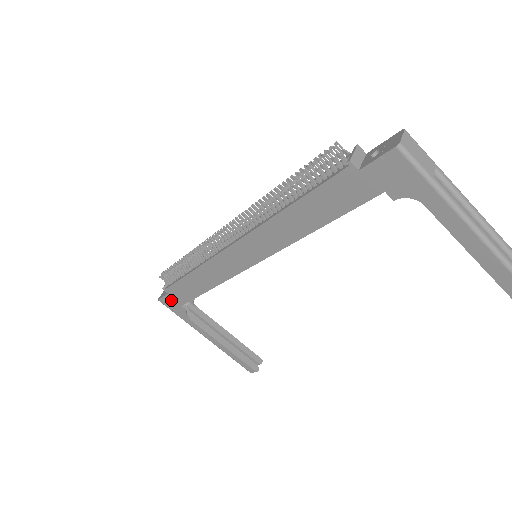
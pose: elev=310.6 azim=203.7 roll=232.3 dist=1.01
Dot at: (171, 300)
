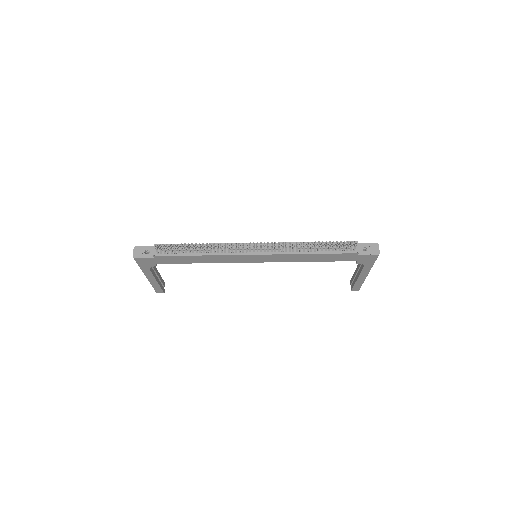
Dot at: (150, 260)
